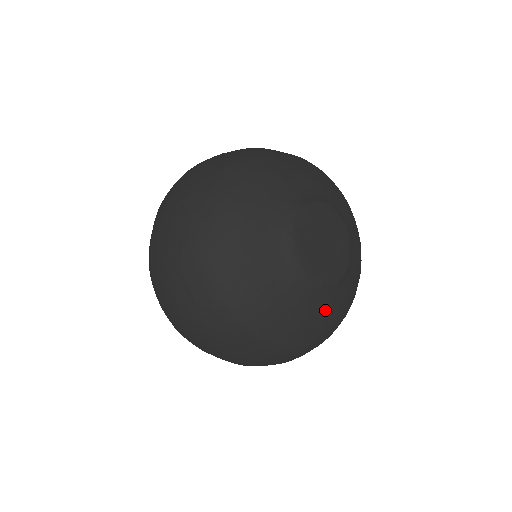
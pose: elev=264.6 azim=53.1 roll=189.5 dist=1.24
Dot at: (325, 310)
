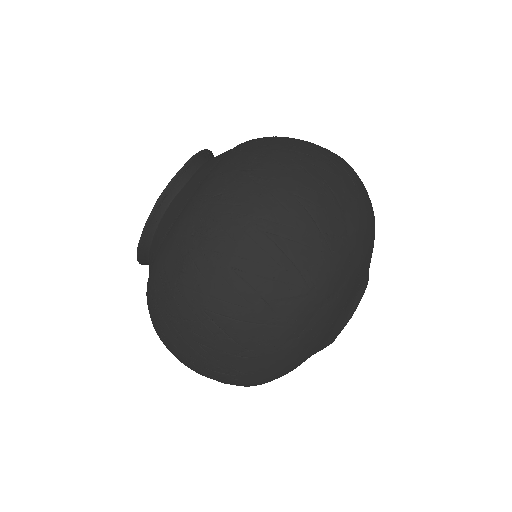
Dot at: occluded
